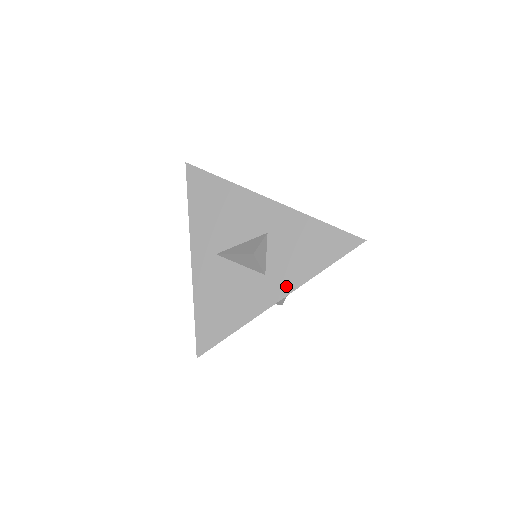
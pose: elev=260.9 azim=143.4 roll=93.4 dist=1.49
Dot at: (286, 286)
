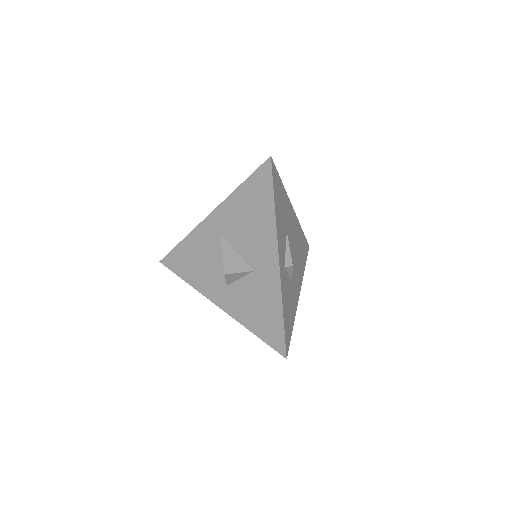
Dot at: (228, 306)
